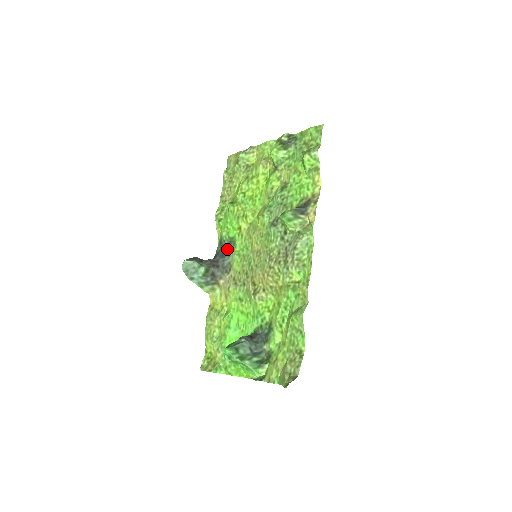
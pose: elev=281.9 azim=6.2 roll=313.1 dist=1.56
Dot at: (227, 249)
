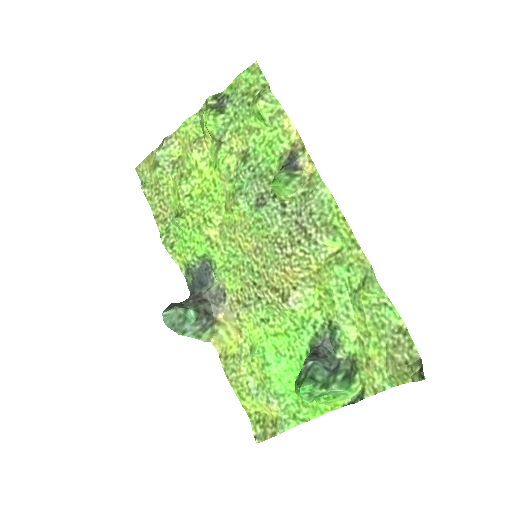
Dot at: (203, 274)
